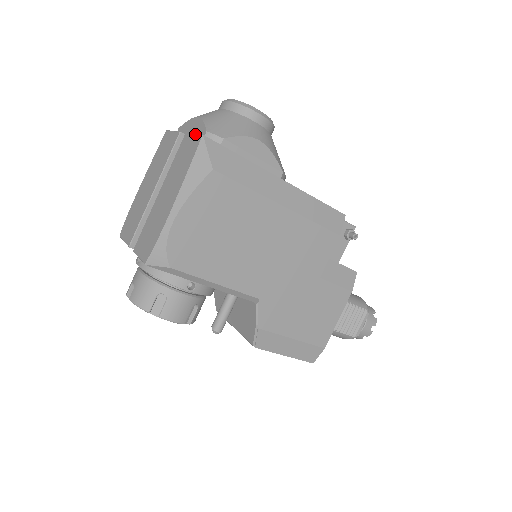
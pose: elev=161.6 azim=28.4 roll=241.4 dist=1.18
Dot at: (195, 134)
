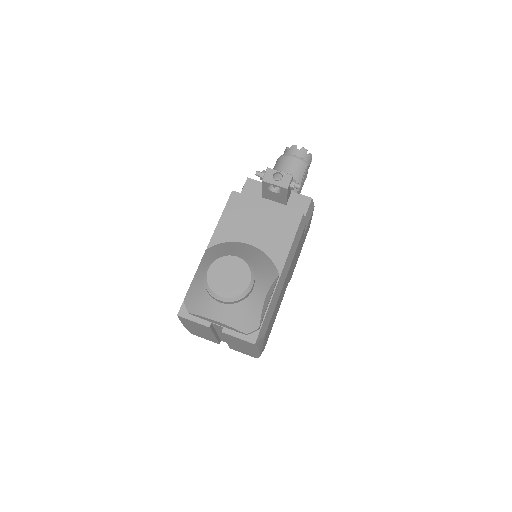
Dot at: (241, 340)
